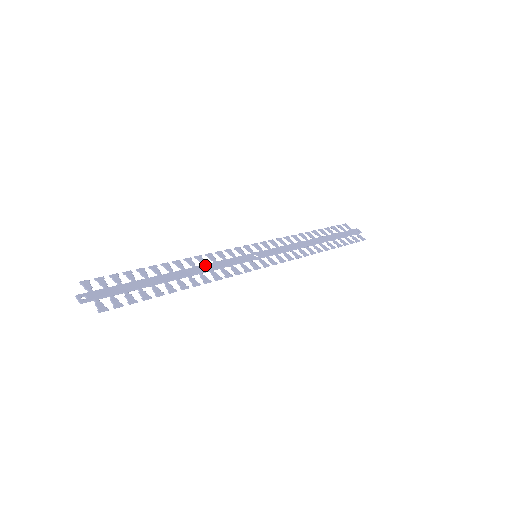
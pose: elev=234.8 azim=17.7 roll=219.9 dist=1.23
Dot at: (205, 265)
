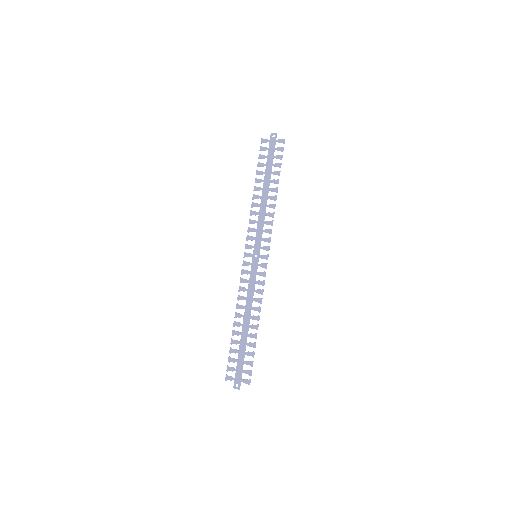
Dot at: (247, 300)
